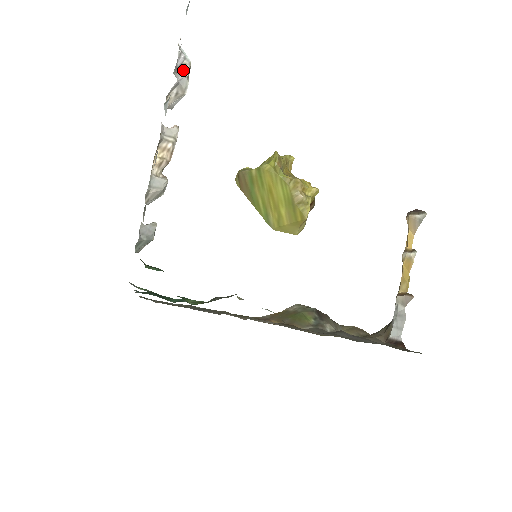
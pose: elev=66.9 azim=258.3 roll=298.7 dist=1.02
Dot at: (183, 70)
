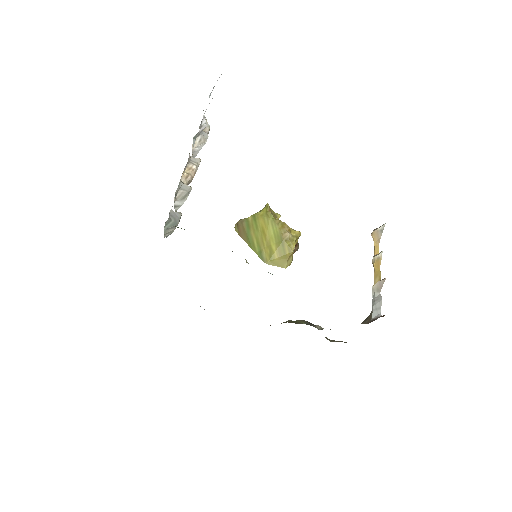
Dot at: (207, 122)
